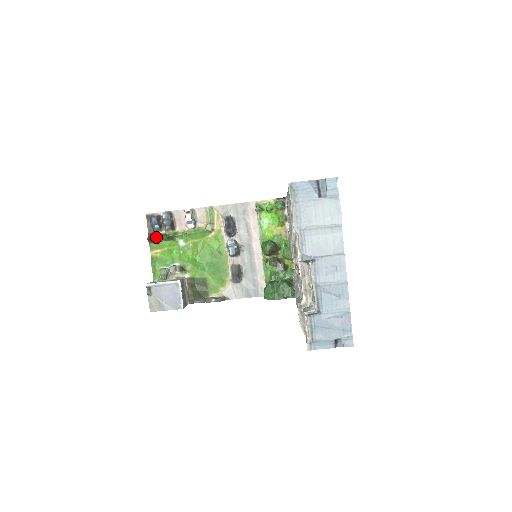
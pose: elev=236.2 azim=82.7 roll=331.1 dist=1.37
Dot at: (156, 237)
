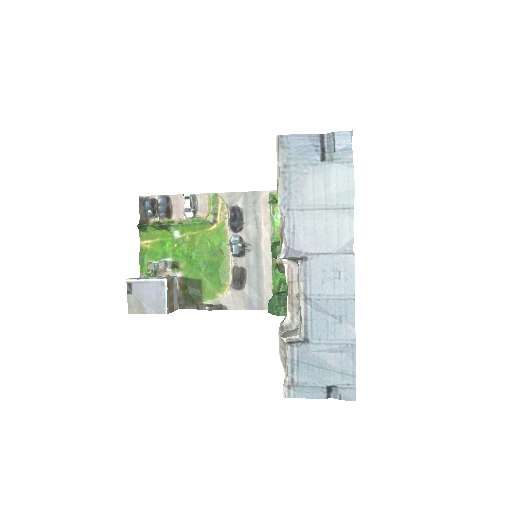
Dot at: (148, 225)
